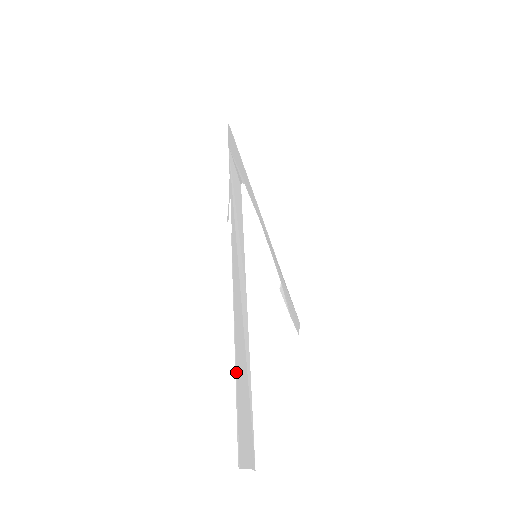
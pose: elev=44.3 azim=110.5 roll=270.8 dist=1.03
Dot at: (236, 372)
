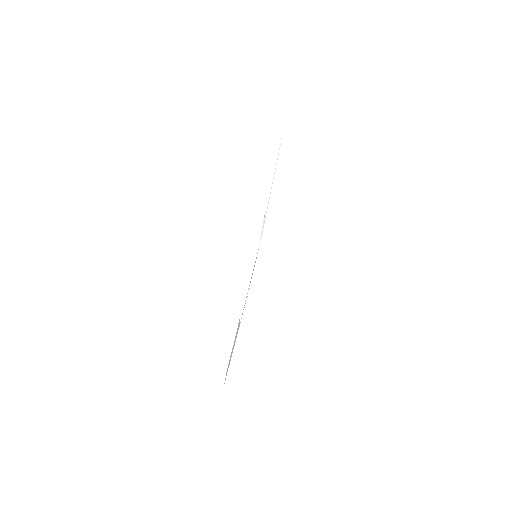
Dot at: occluded
